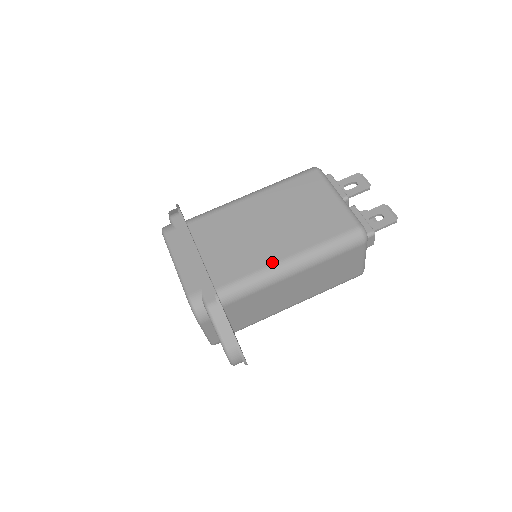
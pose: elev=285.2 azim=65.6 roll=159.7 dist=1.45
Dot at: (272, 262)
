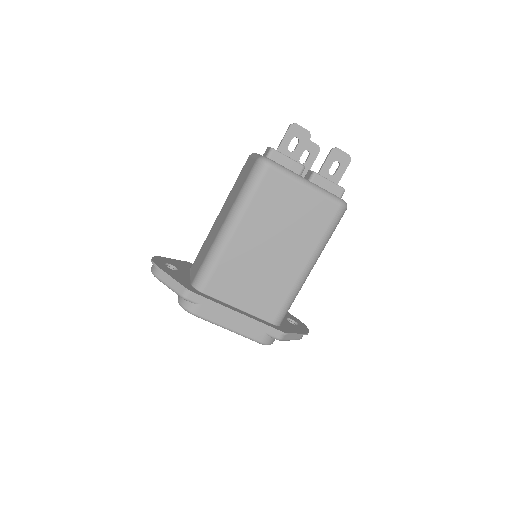
Dot at: (297, 278)
